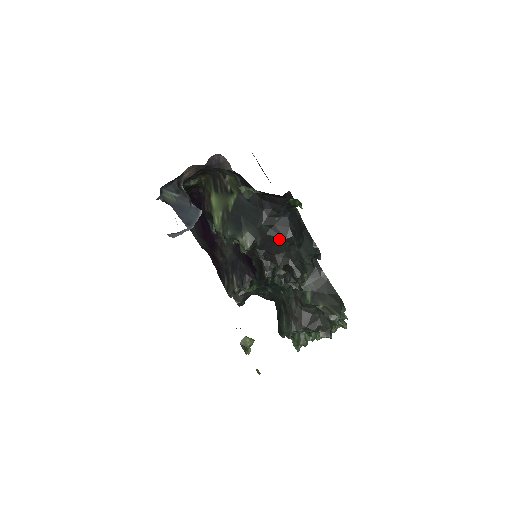
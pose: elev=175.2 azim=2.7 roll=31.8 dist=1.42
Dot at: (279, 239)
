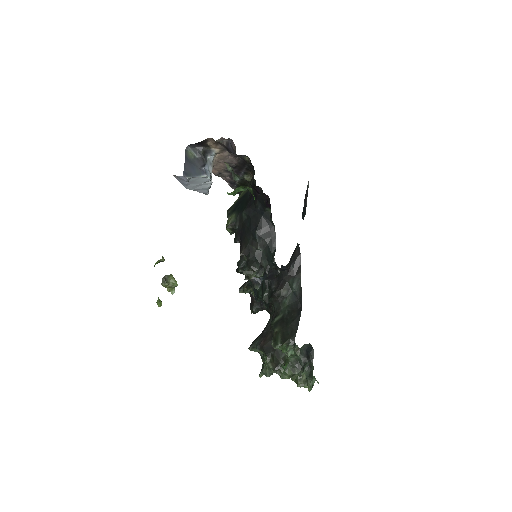
Dot at: (248, 229)
